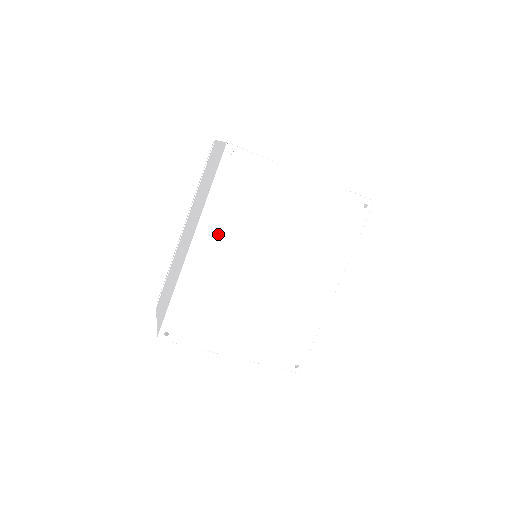
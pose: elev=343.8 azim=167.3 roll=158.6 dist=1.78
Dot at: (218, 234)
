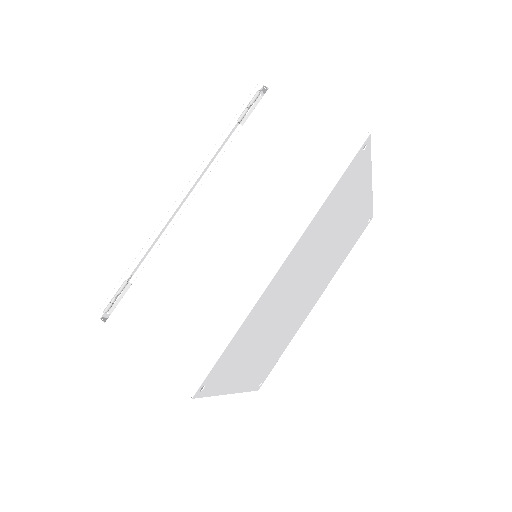
Dot at: (304, 247)
